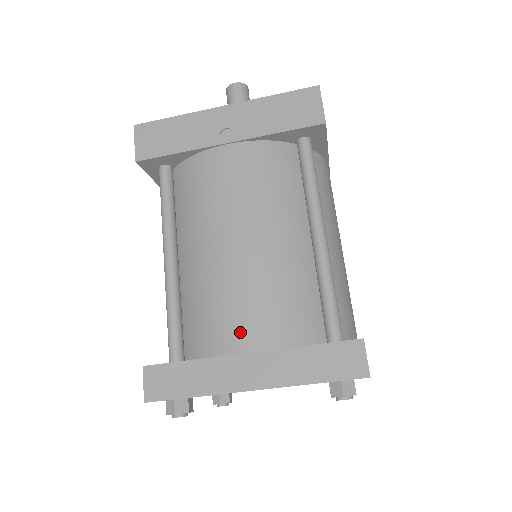
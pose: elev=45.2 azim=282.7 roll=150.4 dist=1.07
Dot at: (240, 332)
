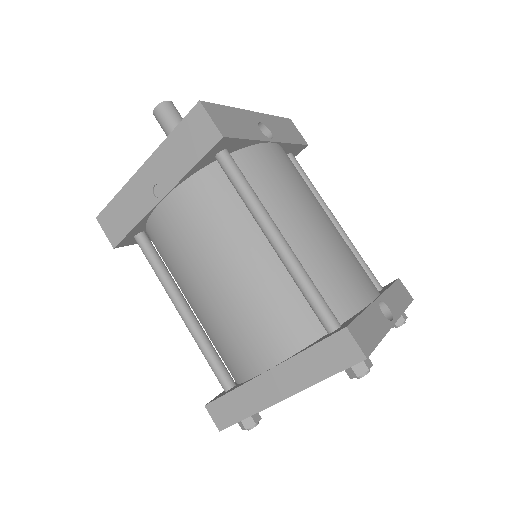
Dot at: (253, 356)
